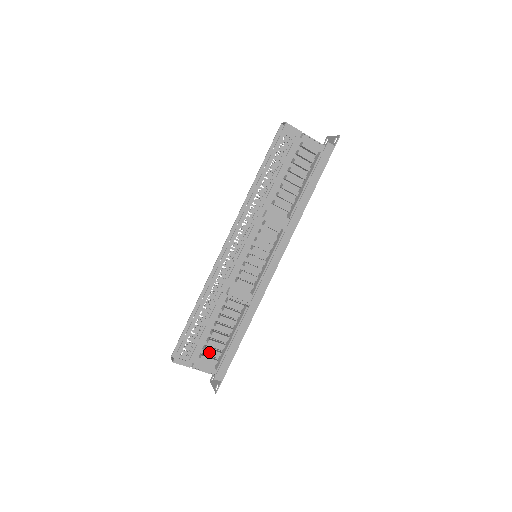
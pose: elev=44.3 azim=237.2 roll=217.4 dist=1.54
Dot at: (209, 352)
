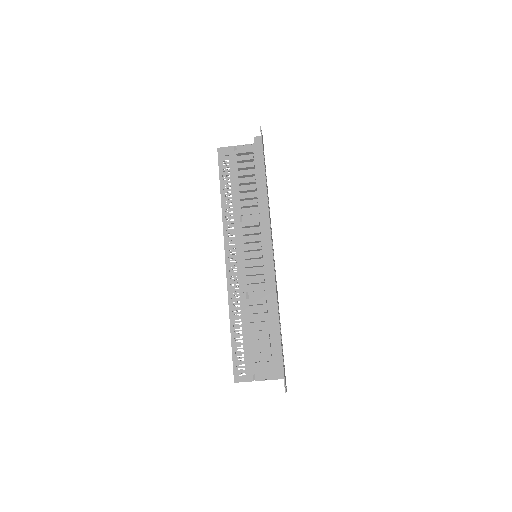
Dot at: (258, 357)
